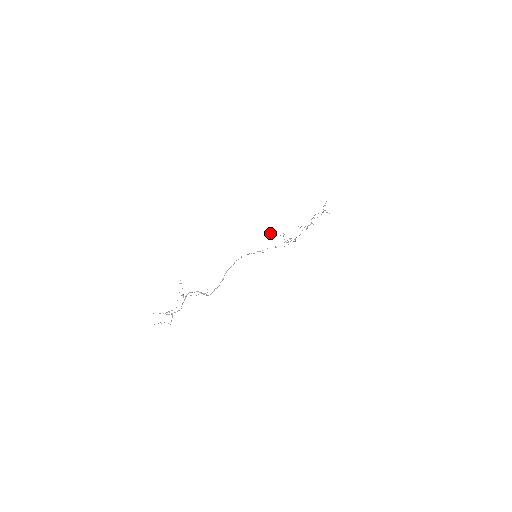
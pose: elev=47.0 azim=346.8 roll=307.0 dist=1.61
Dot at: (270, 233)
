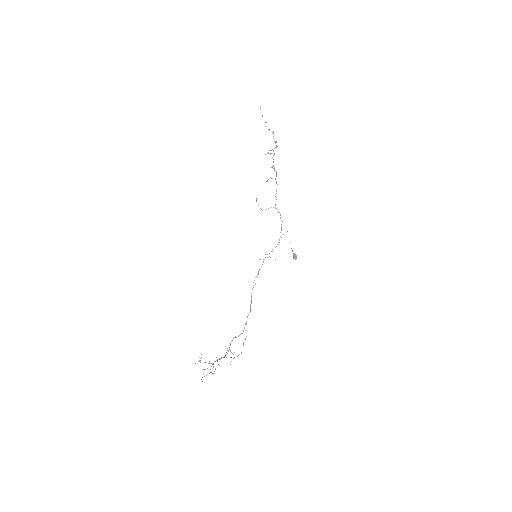
Dot at: (296, 256)
